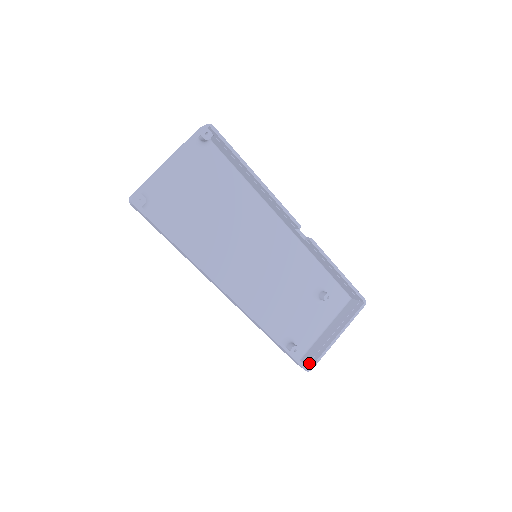
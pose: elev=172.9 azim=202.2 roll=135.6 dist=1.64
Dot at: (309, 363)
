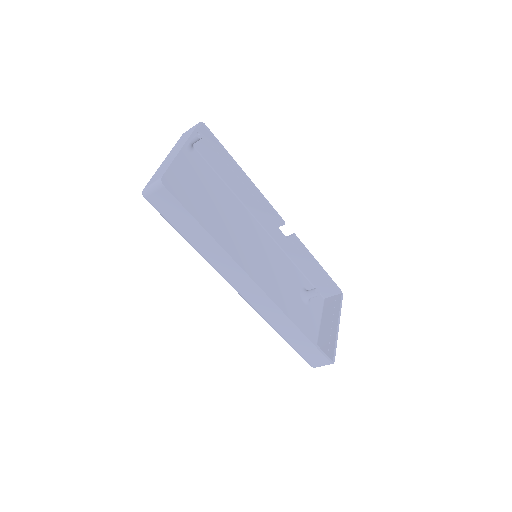
Dot at: occluded
